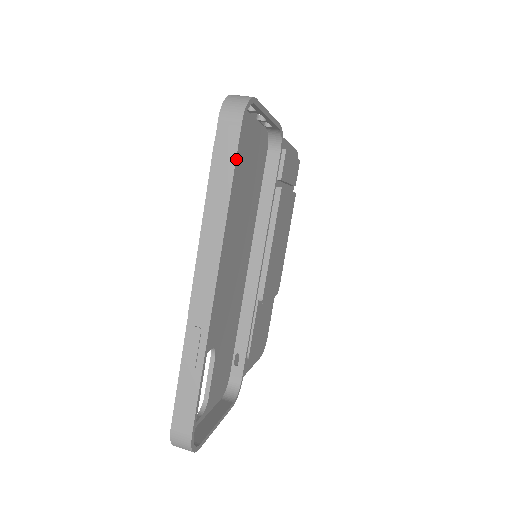
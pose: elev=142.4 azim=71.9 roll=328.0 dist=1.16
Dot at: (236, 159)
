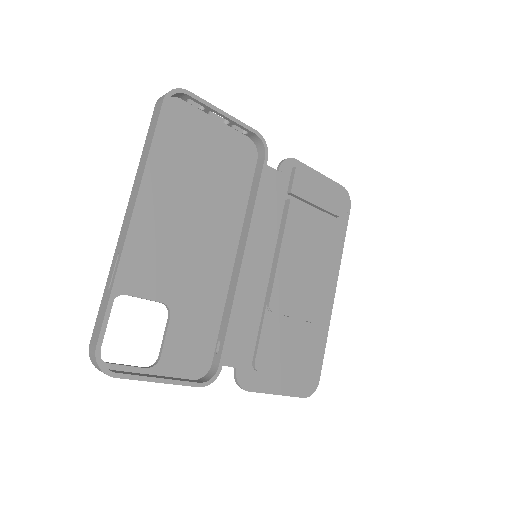
Dot at: (157, 125)
